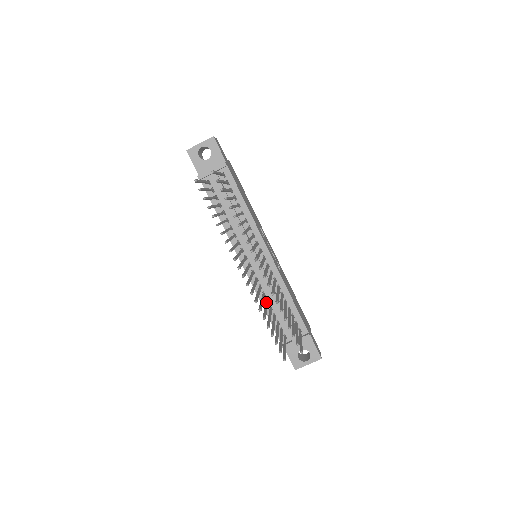
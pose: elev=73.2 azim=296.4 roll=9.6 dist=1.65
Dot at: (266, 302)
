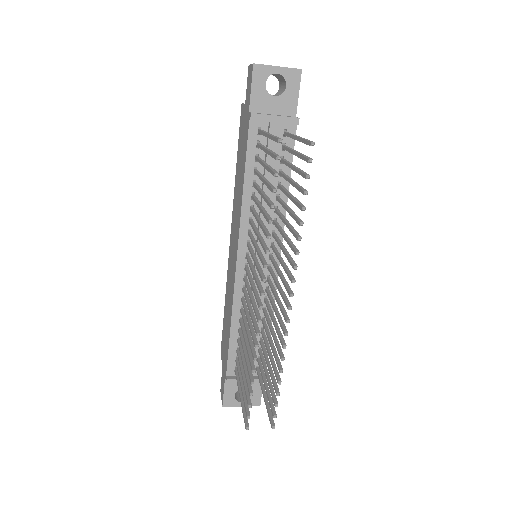
Dot at: (242, 324)
